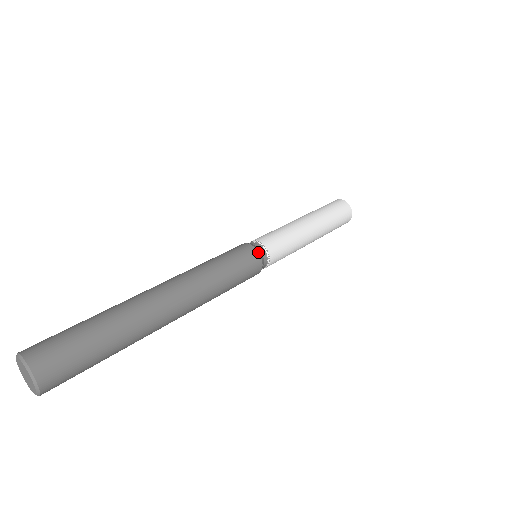
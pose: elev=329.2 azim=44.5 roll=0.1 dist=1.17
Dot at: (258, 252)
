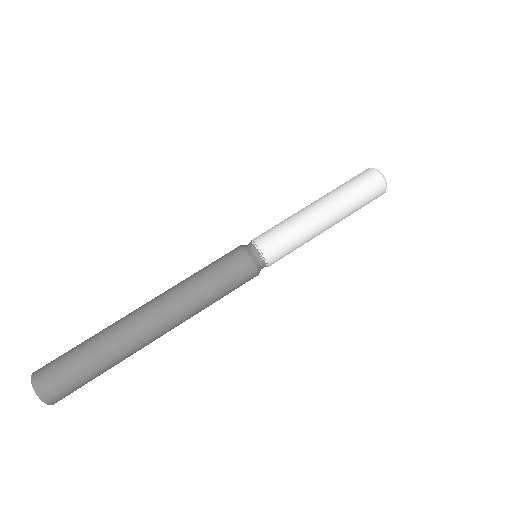
Dot at: (258, 272)
